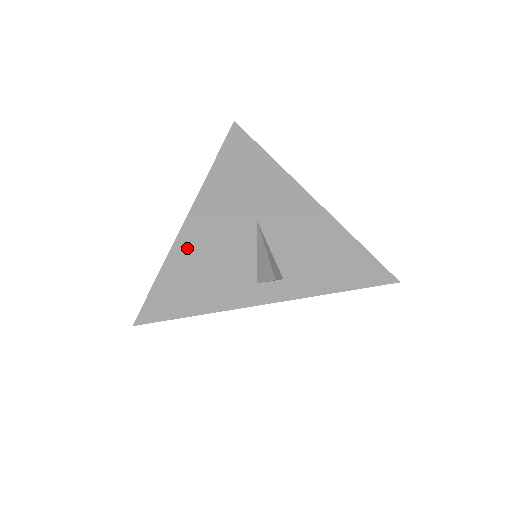
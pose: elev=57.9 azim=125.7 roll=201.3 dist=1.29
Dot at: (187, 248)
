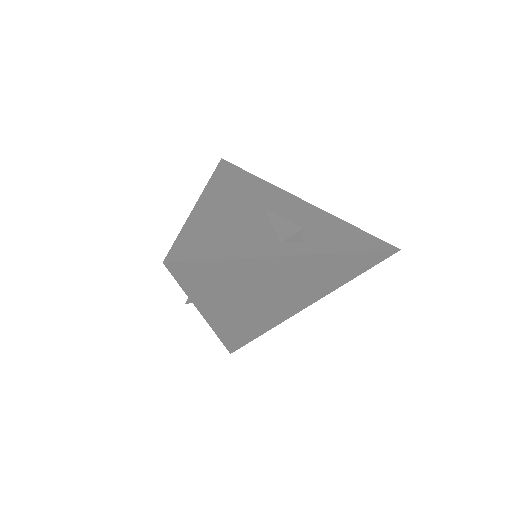
Dot at: (205, 218)
